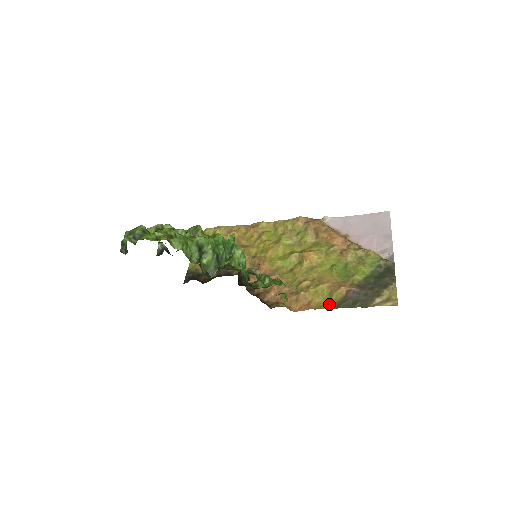
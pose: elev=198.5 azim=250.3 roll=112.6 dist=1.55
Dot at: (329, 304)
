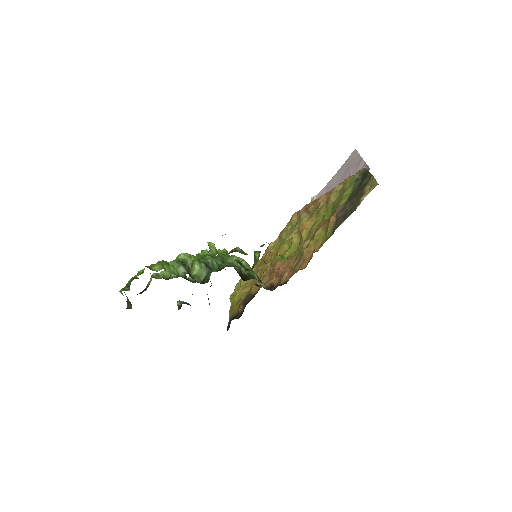
Dot at: (327, 238)
